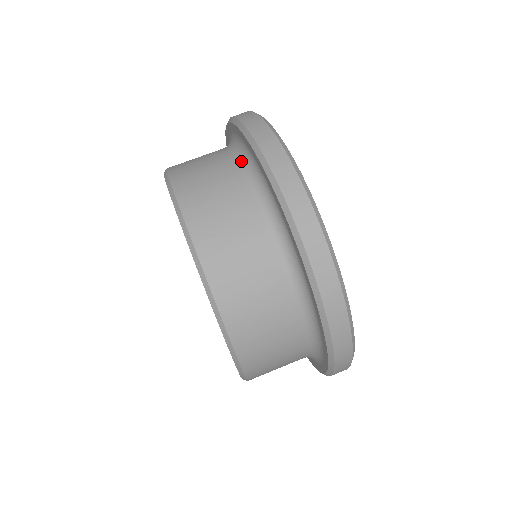
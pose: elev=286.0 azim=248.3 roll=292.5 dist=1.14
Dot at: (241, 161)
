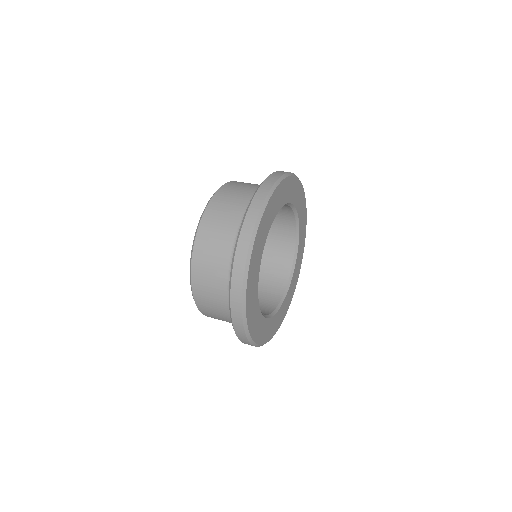
Dot at: occluded
